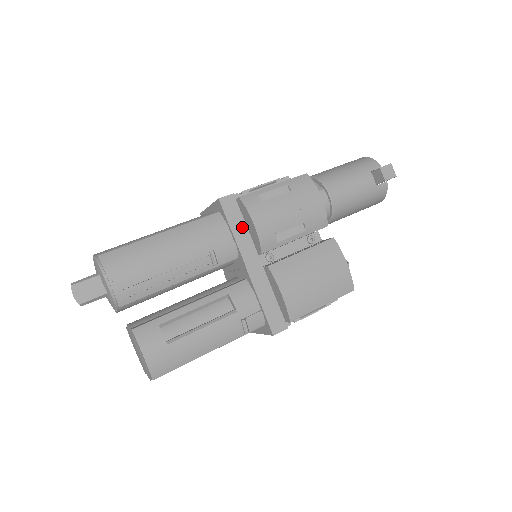
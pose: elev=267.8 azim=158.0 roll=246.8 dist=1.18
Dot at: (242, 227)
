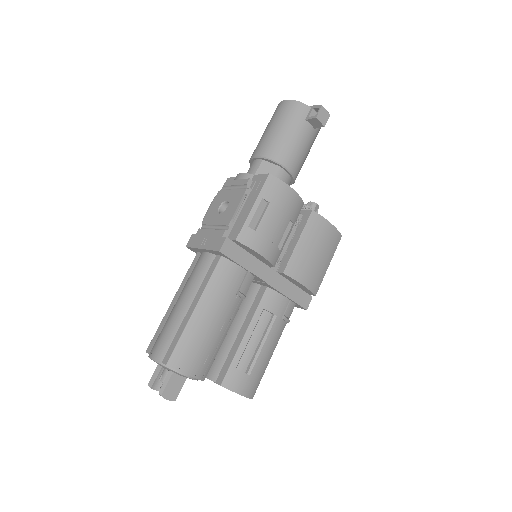
Dot at: (247, 257)
